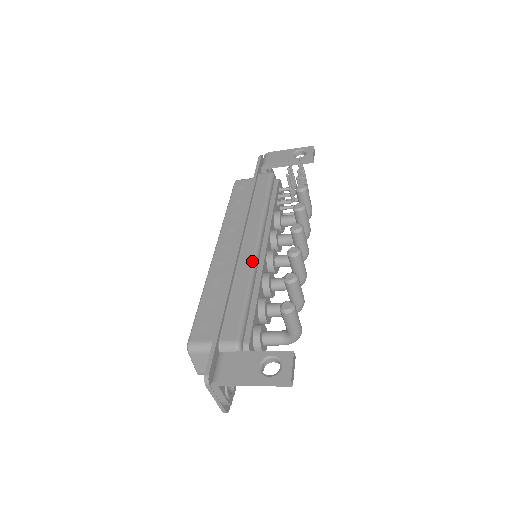
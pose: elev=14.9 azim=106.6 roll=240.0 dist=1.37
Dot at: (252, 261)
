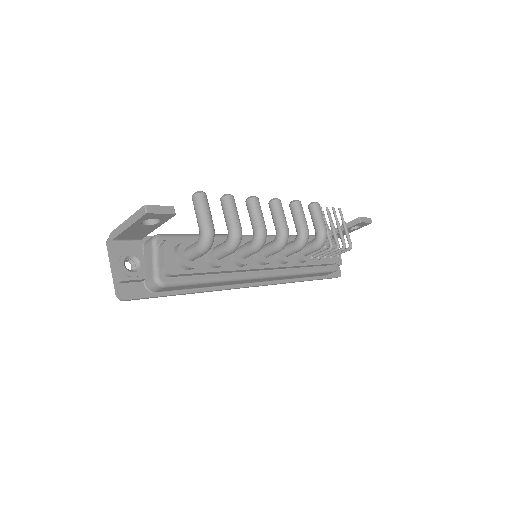
Dot at: occluded
